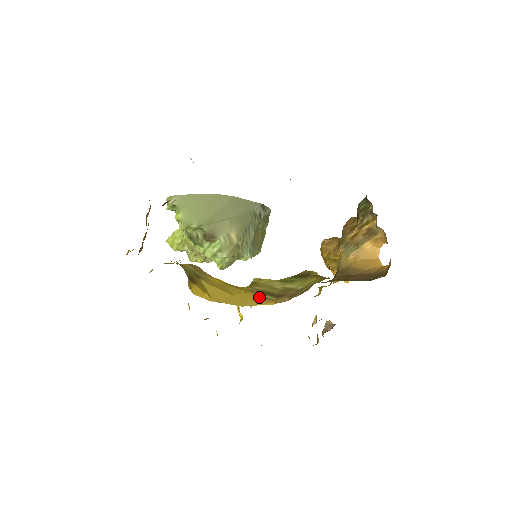
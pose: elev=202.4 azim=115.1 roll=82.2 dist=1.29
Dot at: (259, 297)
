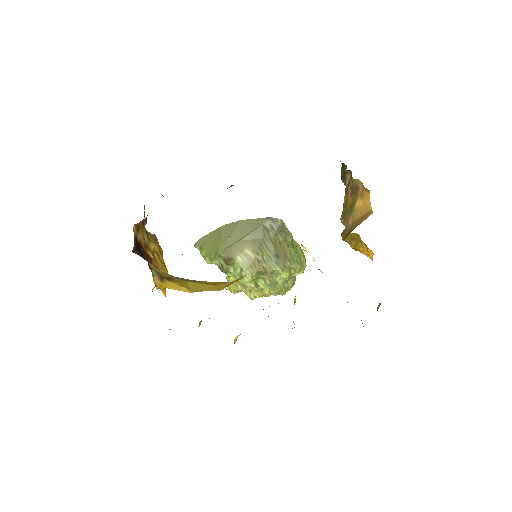
Dot at: (237, 279)
